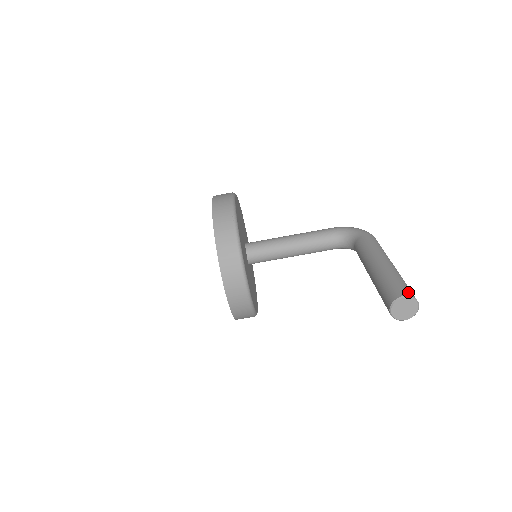
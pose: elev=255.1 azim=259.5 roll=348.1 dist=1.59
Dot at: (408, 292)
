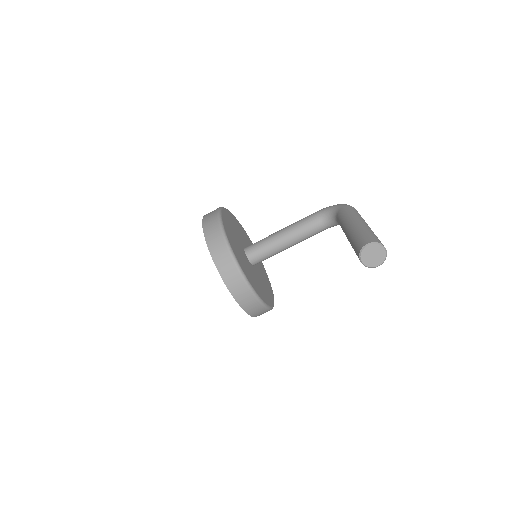
Dot at: (372, 240)
